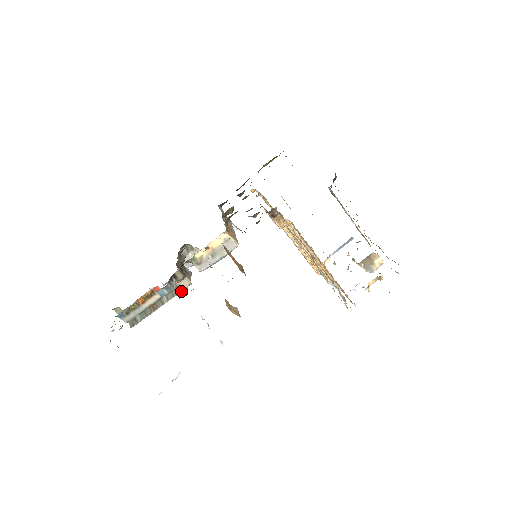
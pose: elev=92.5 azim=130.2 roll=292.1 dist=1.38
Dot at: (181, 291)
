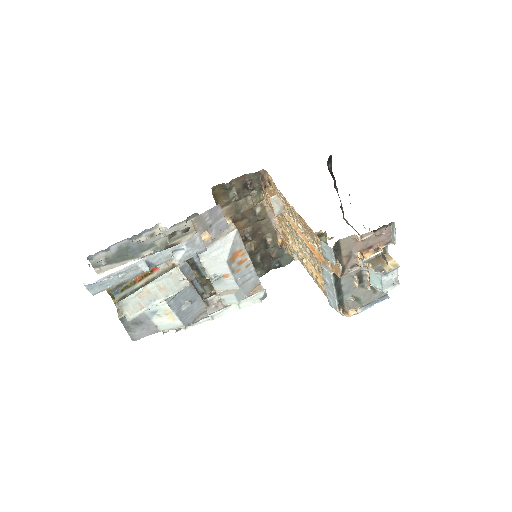
Dot at: (174, 268)
